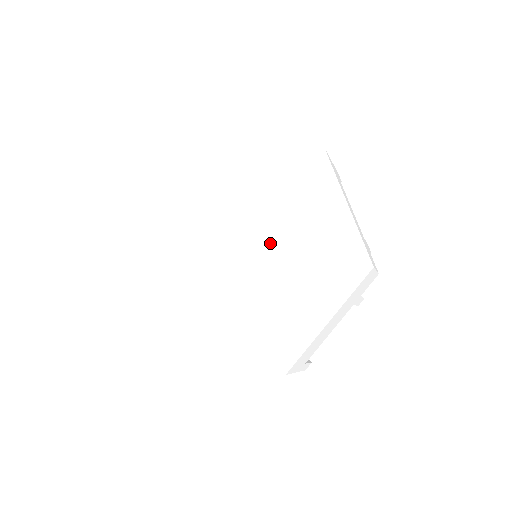
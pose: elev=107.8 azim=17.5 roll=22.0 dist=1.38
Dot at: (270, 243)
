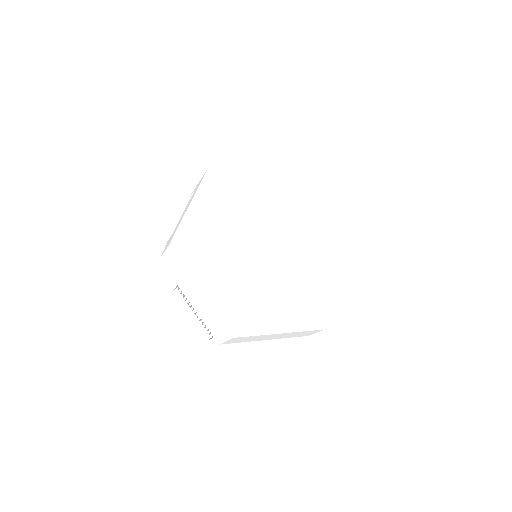
Dot at: (283, 240)
